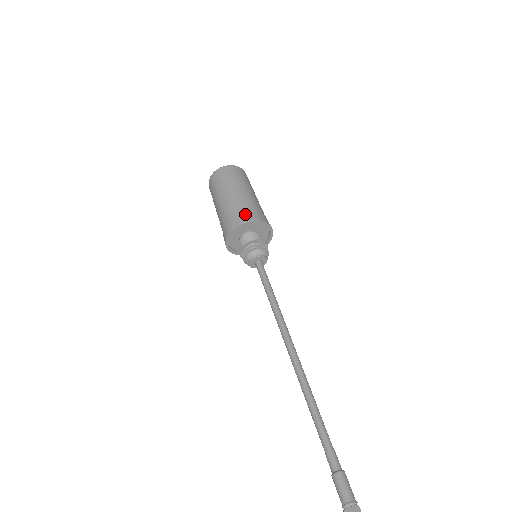
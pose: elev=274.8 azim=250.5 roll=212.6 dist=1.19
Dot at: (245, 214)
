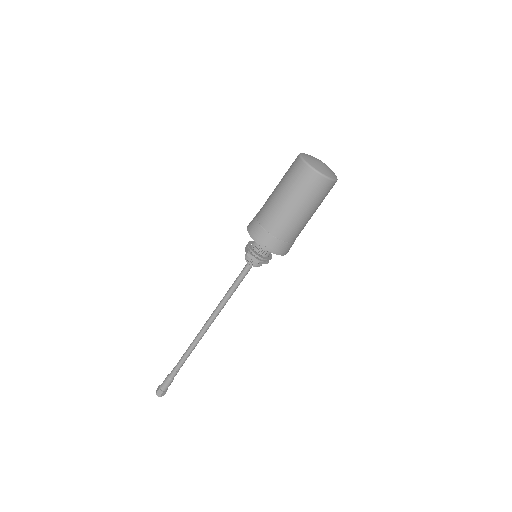
Dot at: (280, 245)
